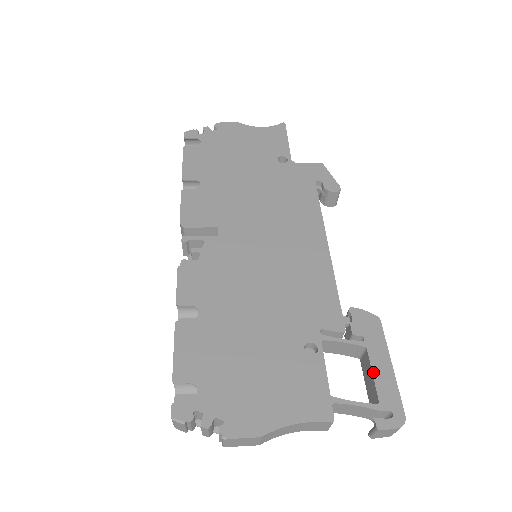
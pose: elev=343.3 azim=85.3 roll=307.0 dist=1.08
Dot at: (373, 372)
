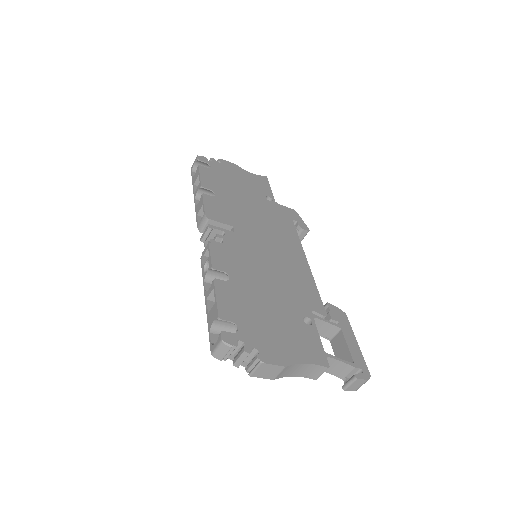
Dot at: (347, 344)
